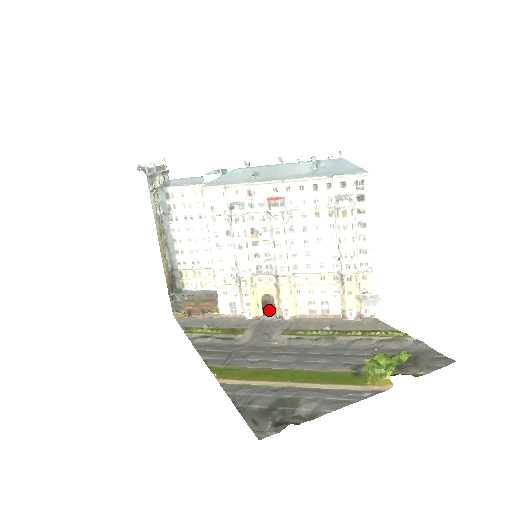
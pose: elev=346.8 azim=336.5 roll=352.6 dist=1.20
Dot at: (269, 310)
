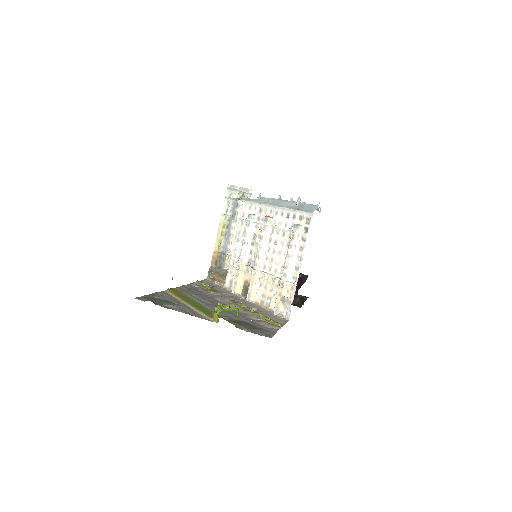
Dot at: occluded
